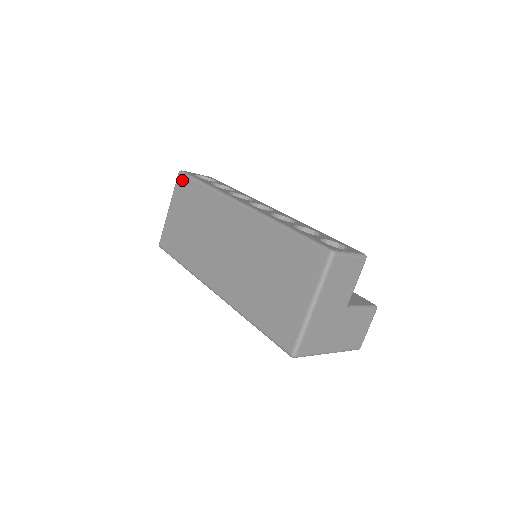
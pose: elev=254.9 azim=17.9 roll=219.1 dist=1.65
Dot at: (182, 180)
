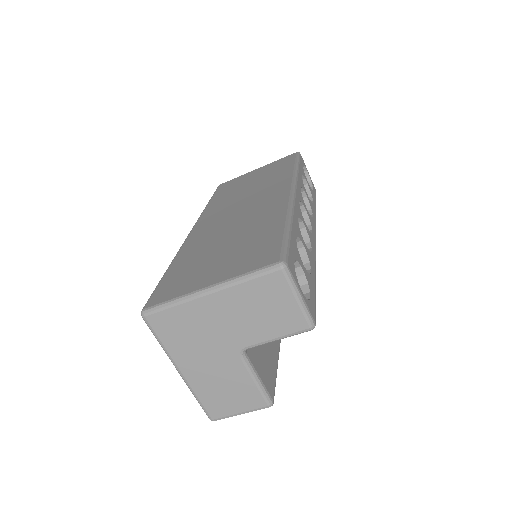
Dot at: (291, 157)
